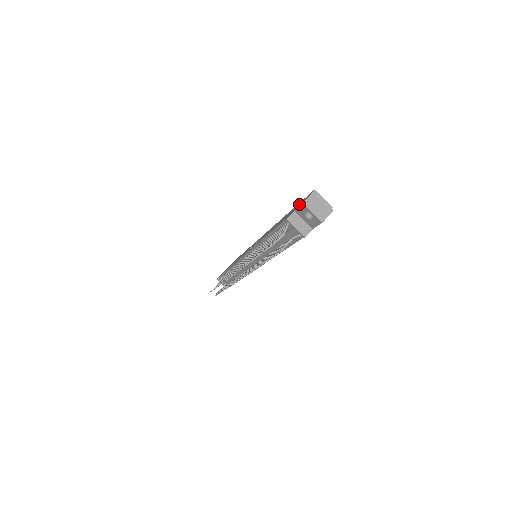
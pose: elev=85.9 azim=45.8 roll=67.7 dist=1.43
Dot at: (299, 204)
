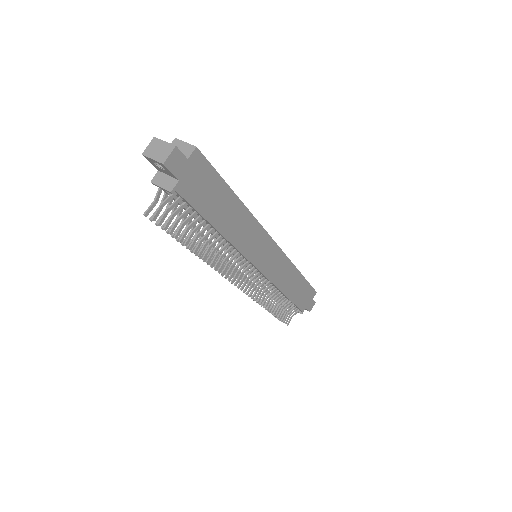
Dot at: occluded
